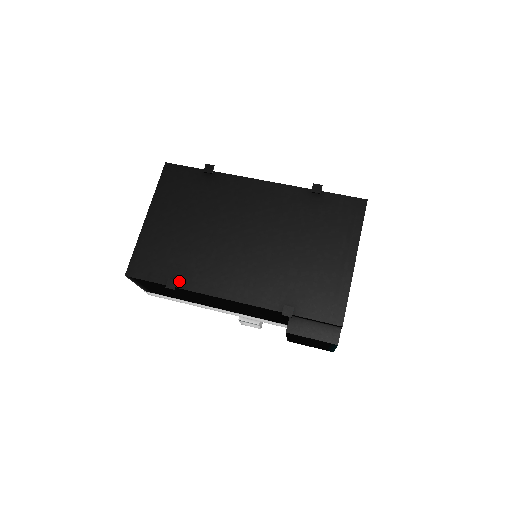
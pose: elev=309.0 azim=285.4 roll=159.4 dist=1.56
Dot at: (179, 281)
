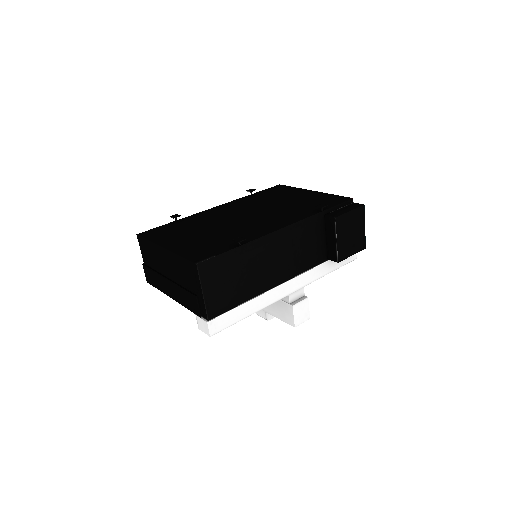
Dot at: occluded
